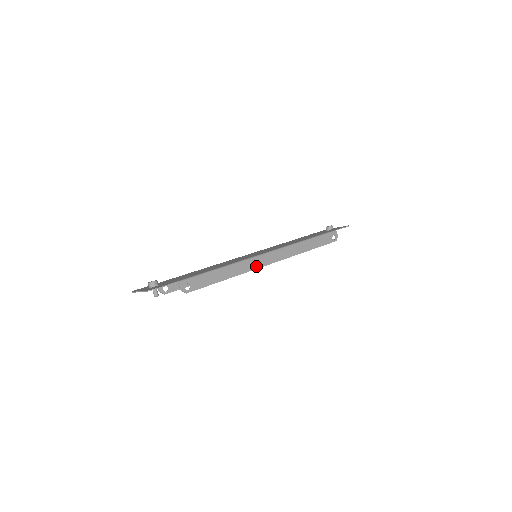
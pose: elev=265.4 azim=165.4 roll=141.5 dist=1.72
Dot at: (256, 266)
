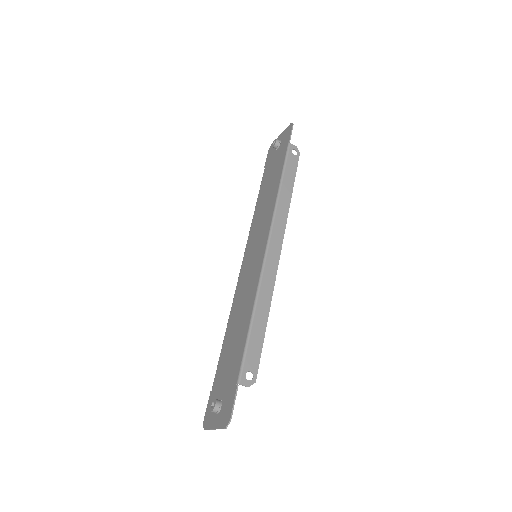
Dot at: (273, 272)
